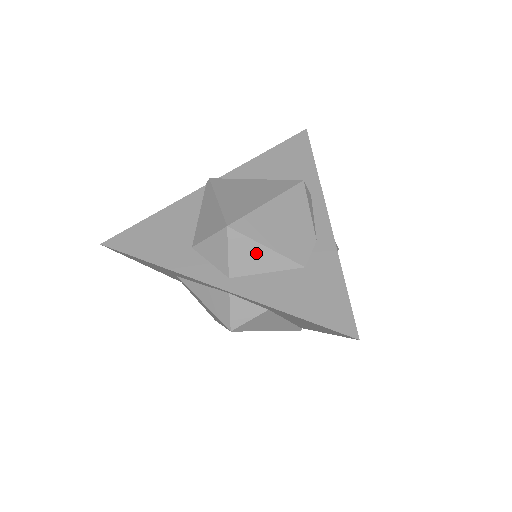
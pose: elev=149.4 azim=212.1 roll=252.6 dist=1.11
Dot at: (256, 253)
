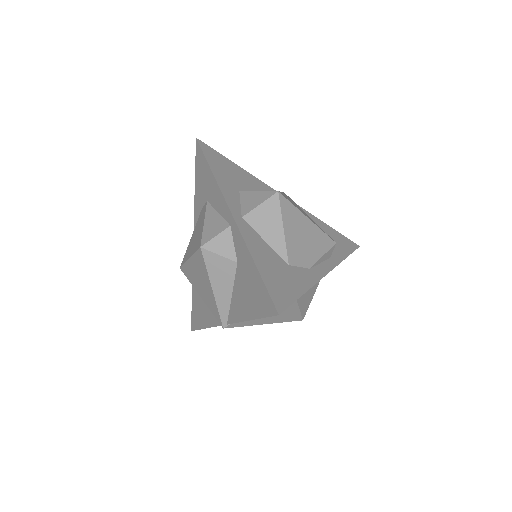
Dot at: (274, 223)
